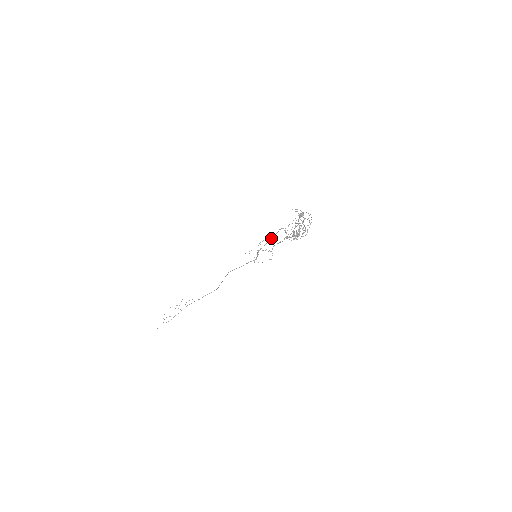
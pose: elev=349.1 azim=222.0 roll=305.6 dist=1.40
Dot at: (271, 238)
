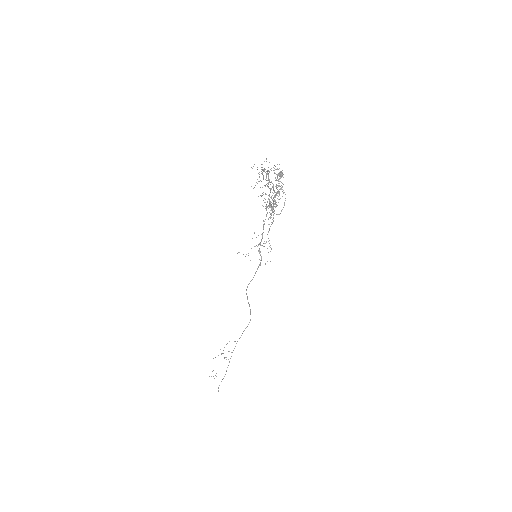
Dot at: (263, 225)
